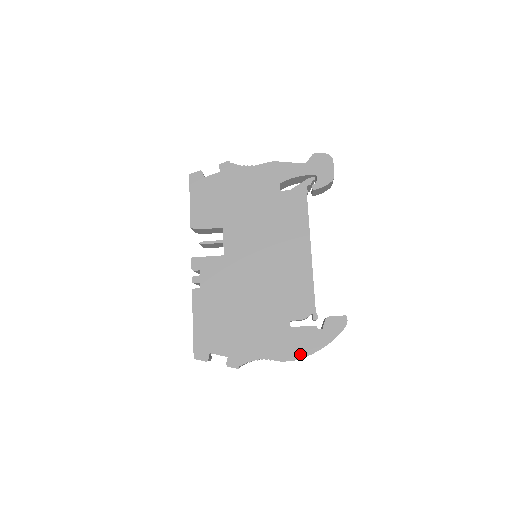
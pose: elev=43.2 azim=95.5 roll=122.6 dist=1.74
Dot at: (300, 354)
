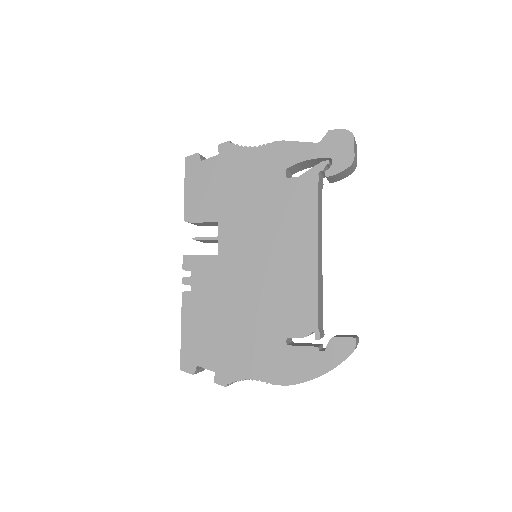
Dot at: (296, 379)
